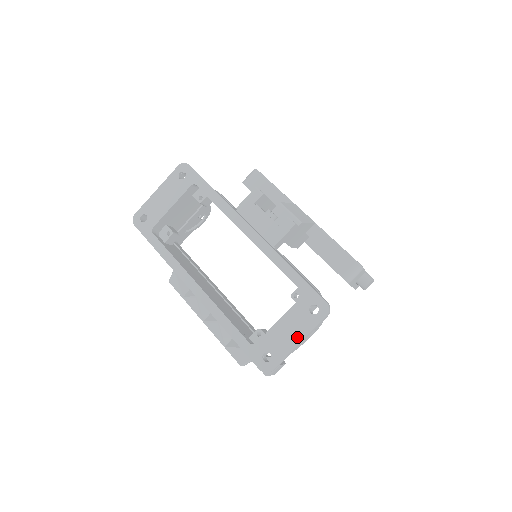
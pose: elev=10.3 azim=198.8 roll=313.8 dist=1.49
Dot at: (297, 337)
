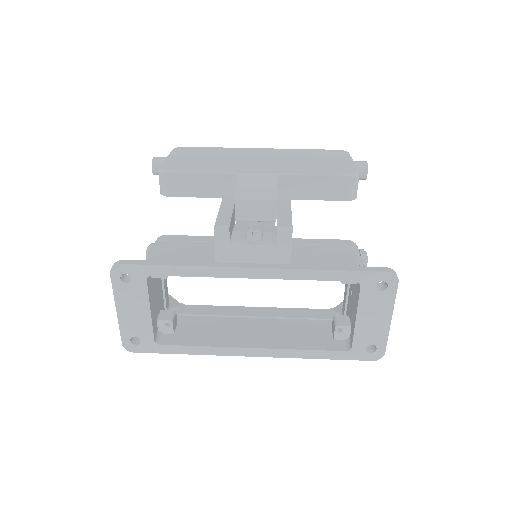
Dot at: (385, 317)
